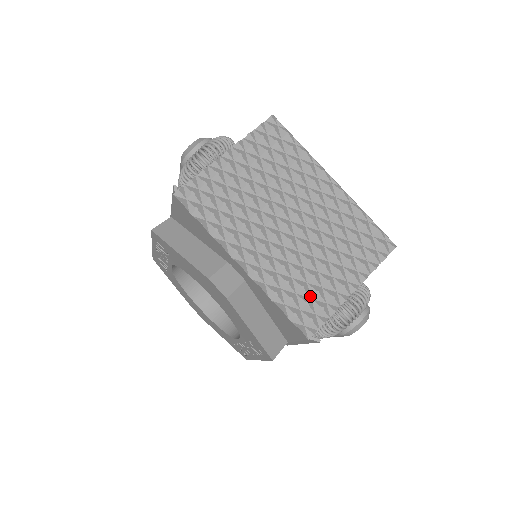
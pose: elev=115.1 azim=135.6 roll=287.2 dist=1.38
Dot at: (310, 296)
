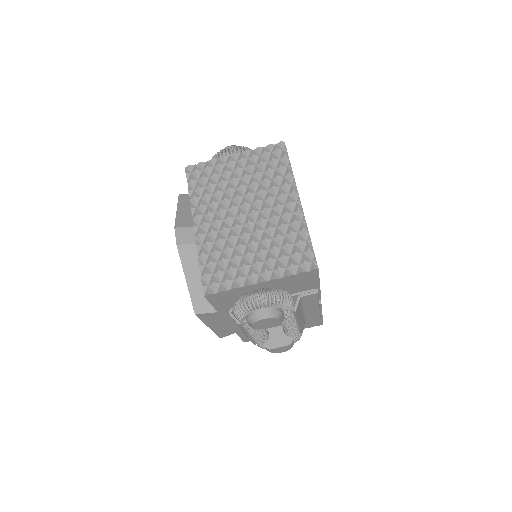
Dot at: (226, 269)
